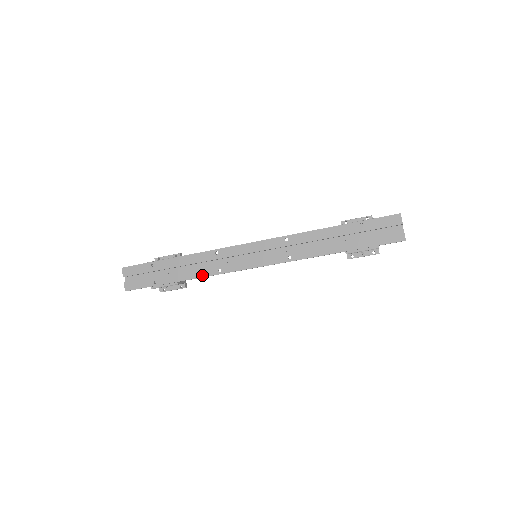
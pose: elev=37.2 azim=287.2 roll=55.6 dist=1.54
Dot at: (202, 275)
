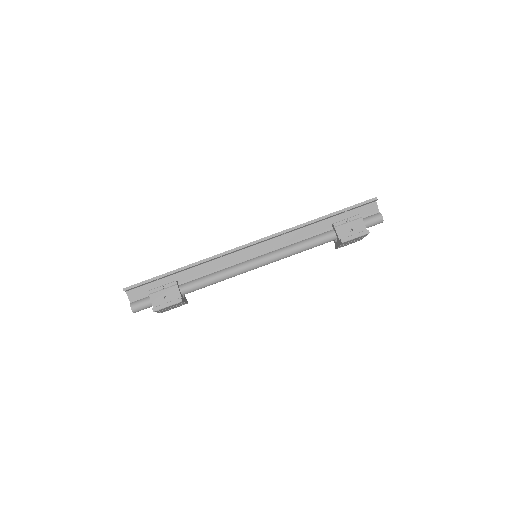
Dot at: (203, 260)
